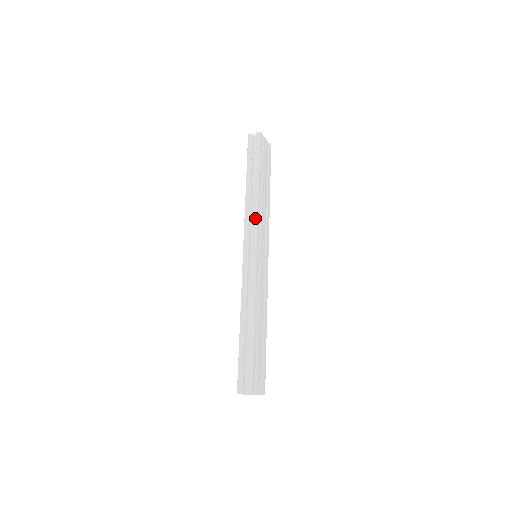
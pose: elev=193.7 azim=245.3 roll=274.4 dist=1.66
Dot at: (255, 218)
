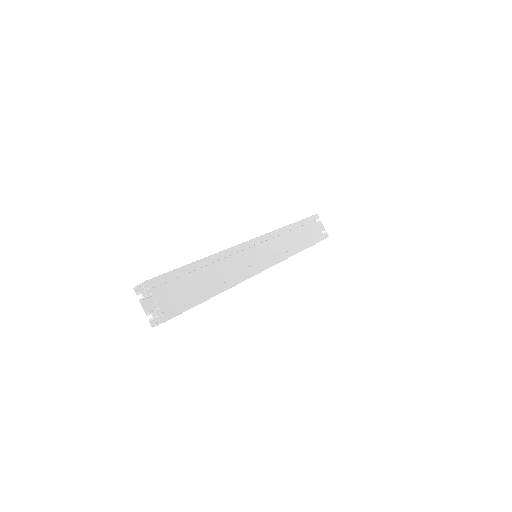
Dot at: (272, 231)
